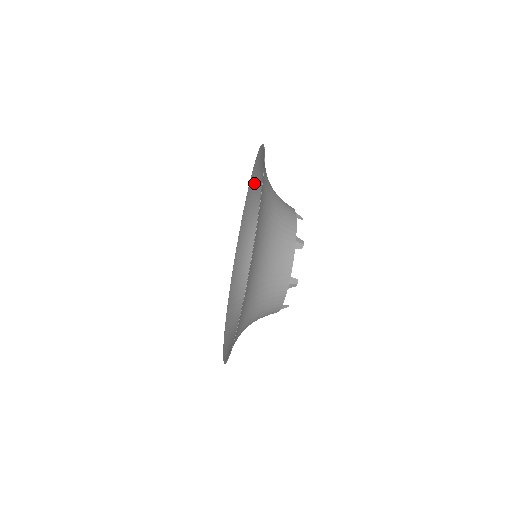
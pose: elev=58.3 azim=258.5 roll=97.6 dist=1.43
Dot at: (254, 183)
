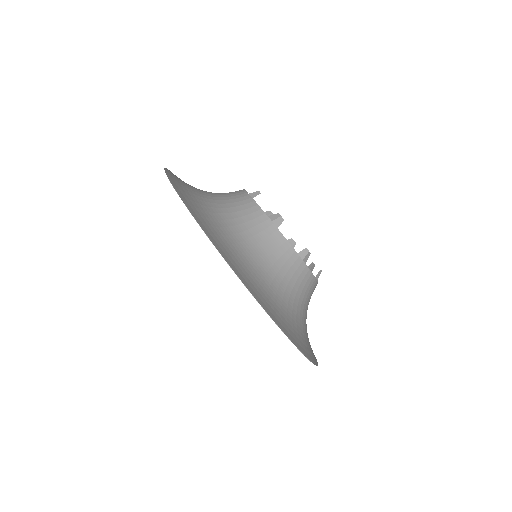
Dot at: occluded
